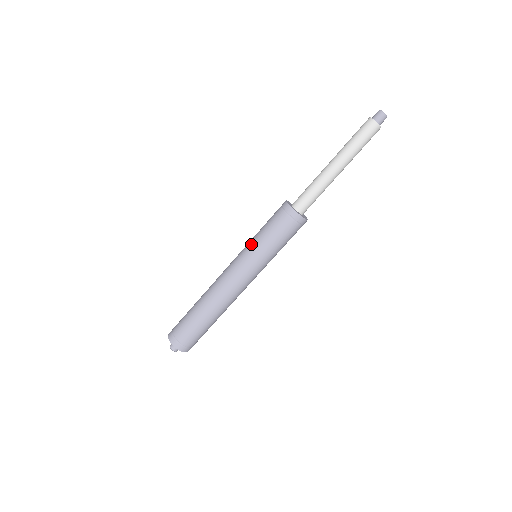
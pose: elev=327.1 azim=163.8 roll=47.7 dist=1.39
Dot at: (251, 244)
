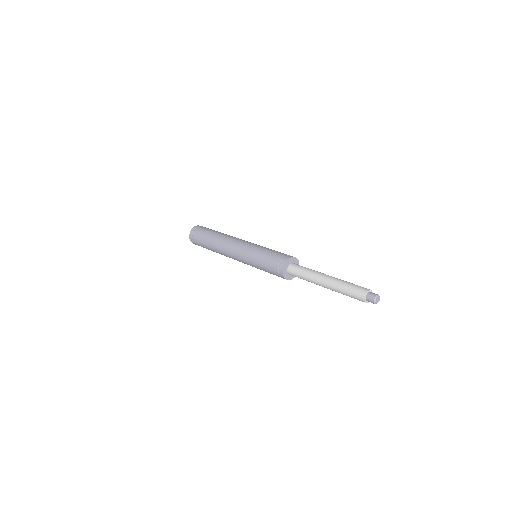
Dot at: (255, 251)
